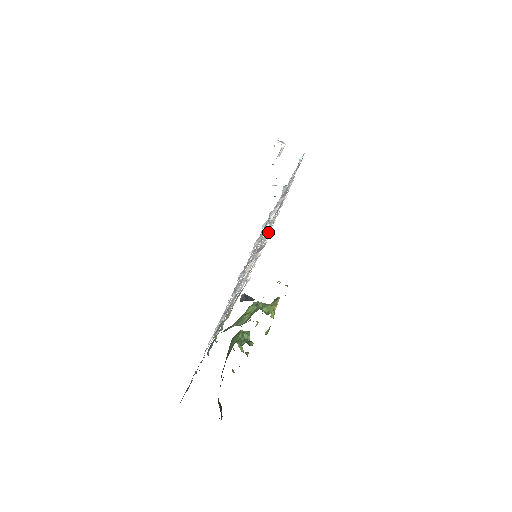
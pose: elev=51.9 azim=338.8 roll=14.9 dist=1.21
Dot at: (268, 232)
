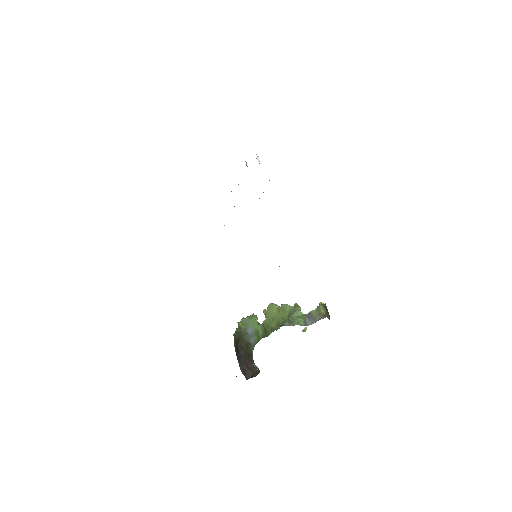
Dot at: occluded
